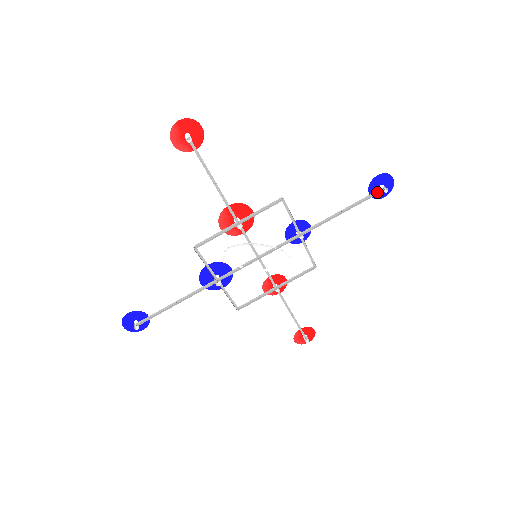
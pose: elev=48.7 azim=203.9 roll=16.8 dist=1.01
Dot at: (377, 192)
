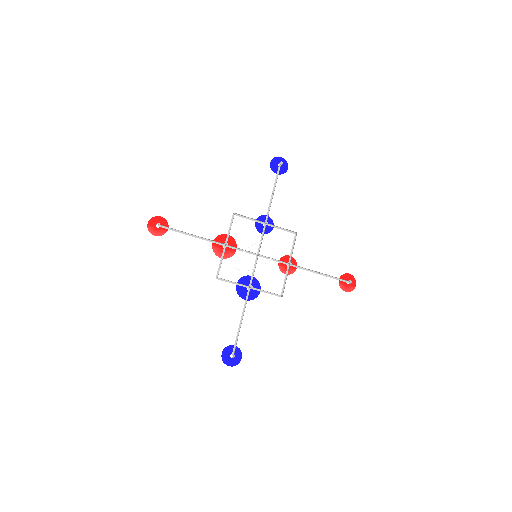
Dot at: (279, 169)
